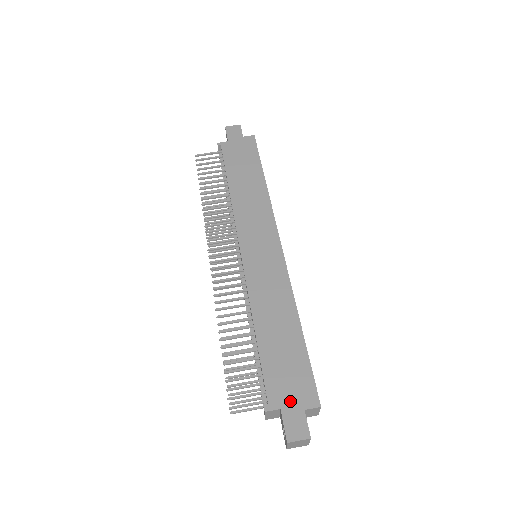
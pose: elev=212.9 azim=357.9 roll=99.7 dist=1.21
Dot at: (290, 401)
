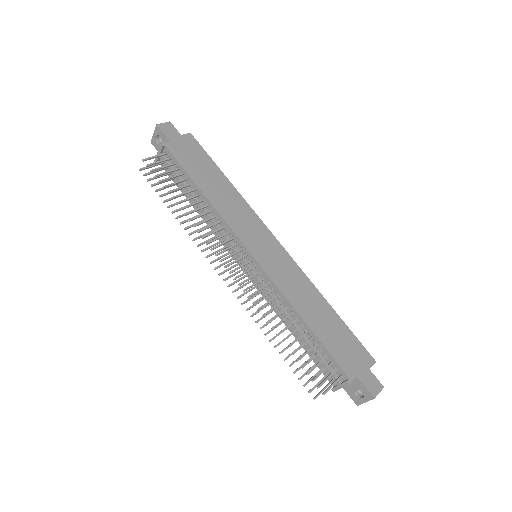
Dot at: (359, 367)
